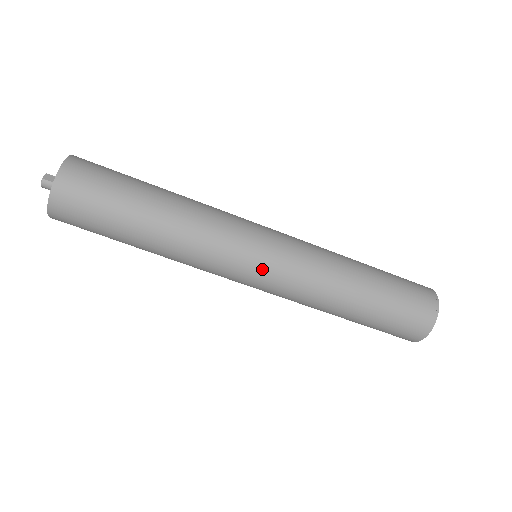
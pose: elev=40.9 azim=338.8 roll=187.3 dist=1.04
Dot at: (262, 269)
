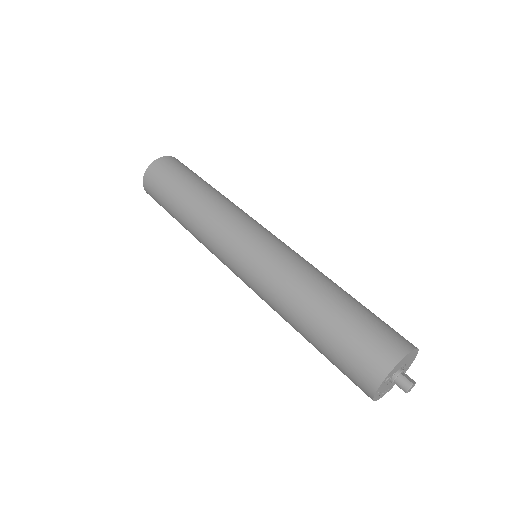
Dot at: (250, 245)
